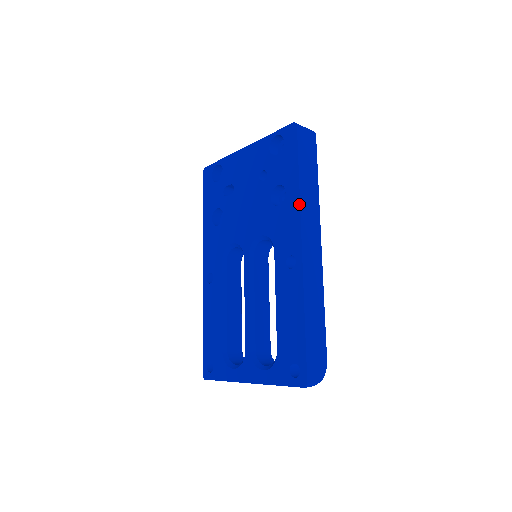
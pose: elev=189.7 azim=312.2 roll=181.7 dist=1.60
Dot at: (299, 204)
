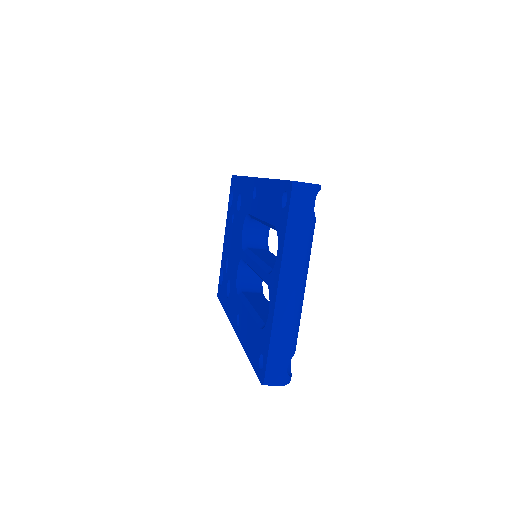
Dot at: (245, 177)
